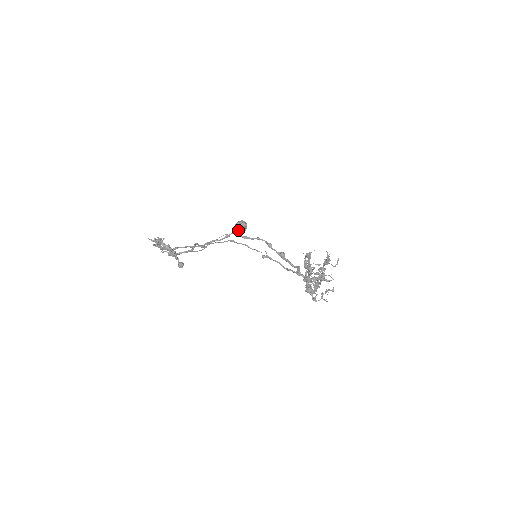
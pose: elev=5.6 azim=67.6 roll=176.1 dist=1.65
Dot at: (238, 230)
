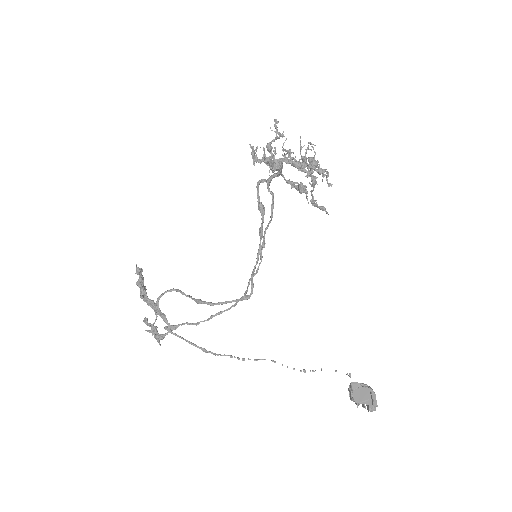
Dot at: (351, 393)
